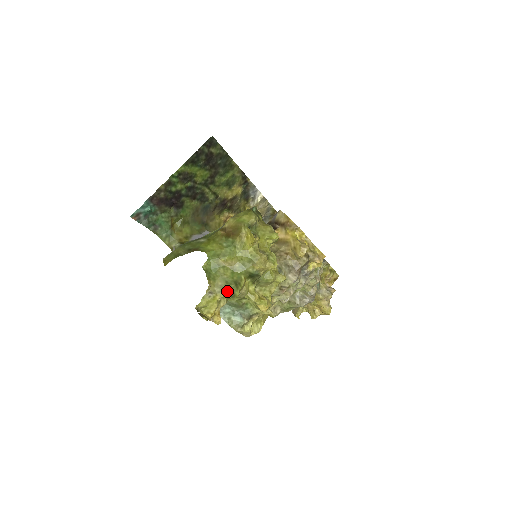
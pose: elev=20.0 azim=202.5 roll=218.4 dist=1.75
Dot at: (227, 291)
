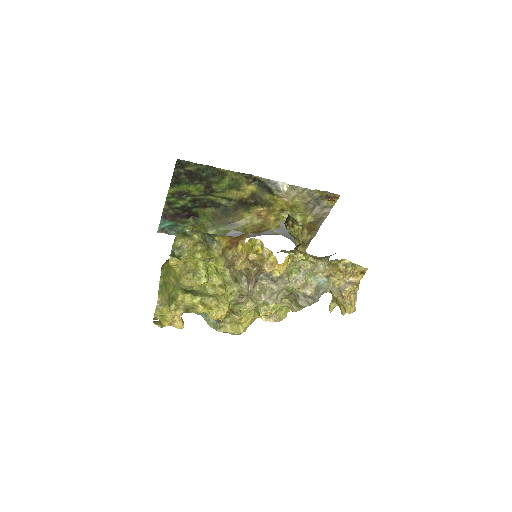
Dot at: (168, 305)
